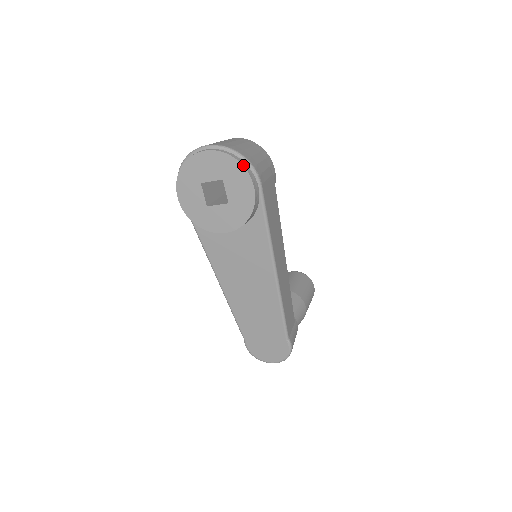
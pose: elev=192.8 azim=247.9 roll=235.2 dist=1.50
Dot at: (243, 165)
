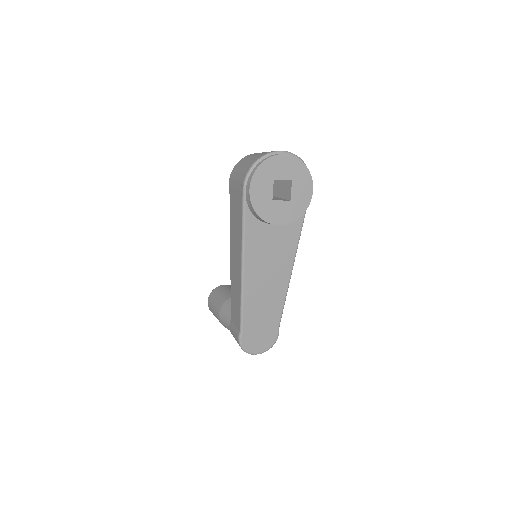
Dot at: occluded
